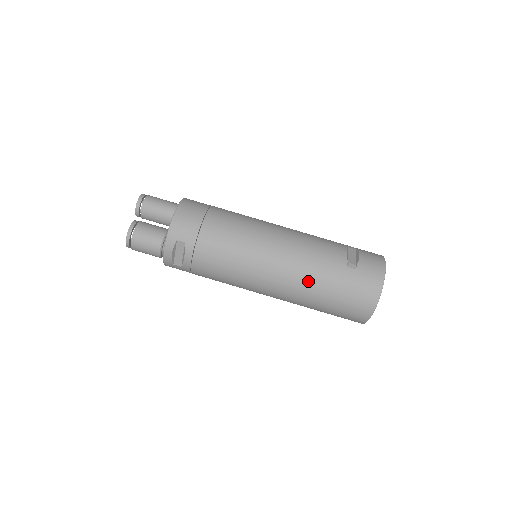
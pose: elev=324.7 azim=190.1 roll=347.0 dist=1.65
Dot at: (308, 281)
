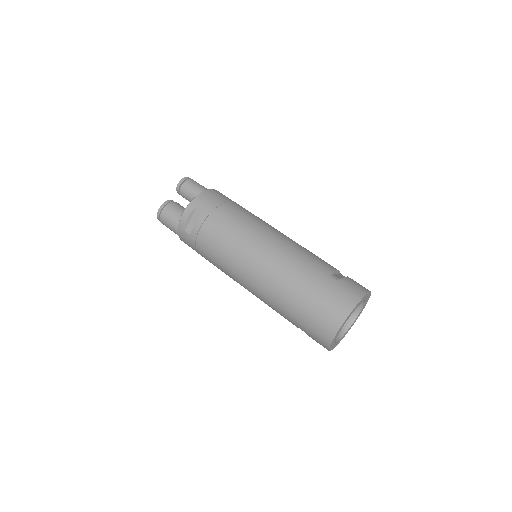
Dot at: (290, 274)
